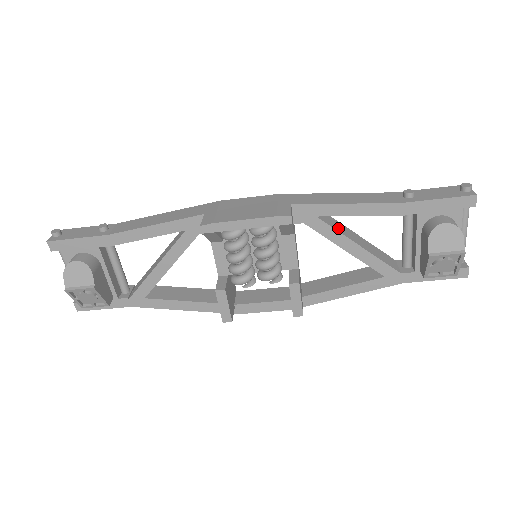
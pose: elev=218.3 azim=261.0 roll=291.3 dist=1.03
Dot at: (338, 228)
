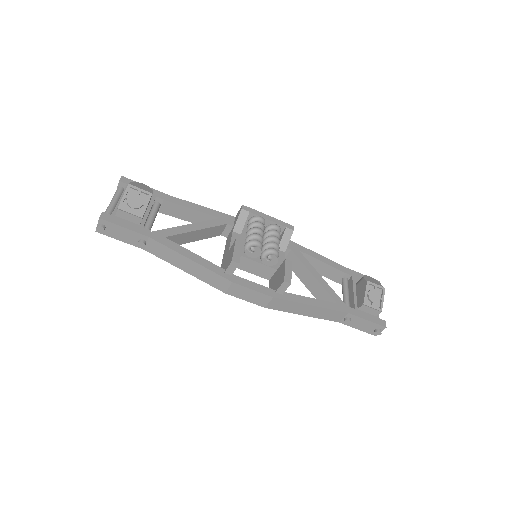
Dot at: occluded
